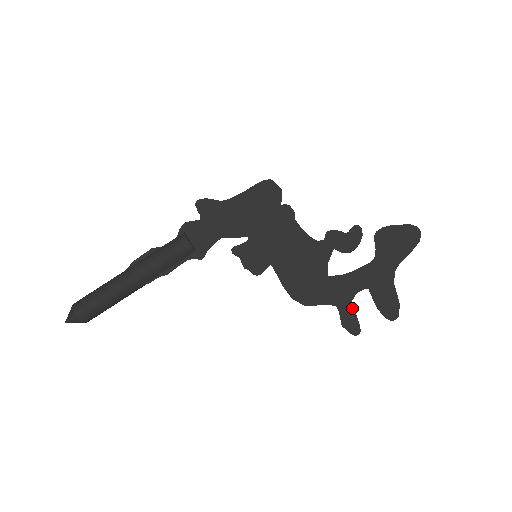
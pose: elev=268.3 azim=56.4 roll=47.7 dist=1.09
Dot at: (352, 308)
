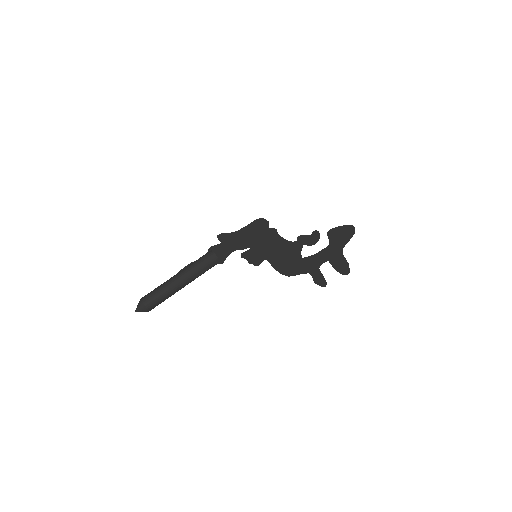
Dot at: (319, 272)
